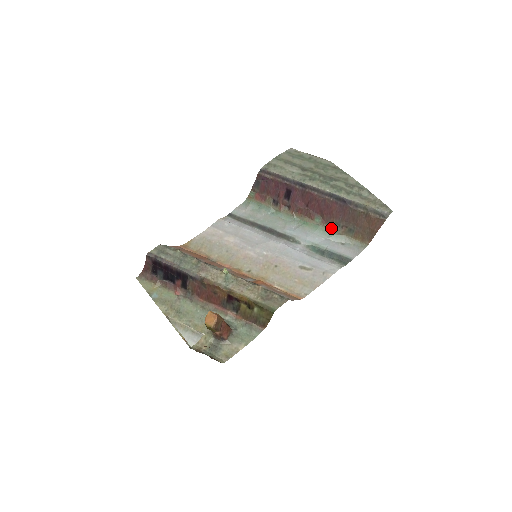
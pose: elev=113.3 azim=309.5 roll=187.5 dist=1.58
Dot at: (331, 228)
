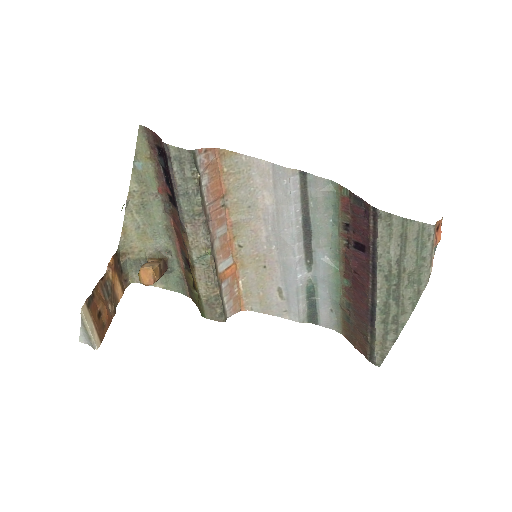
Dot at: (343, 297)
